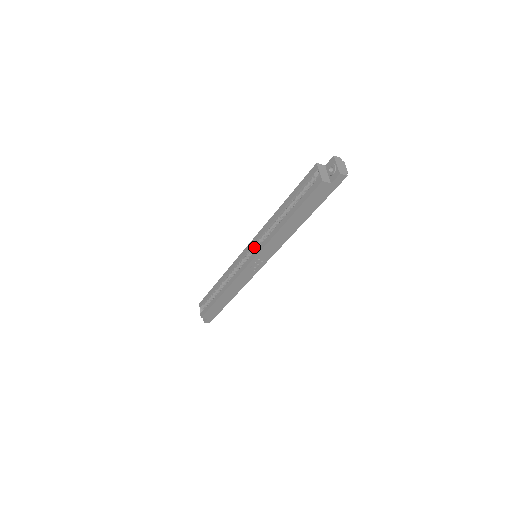
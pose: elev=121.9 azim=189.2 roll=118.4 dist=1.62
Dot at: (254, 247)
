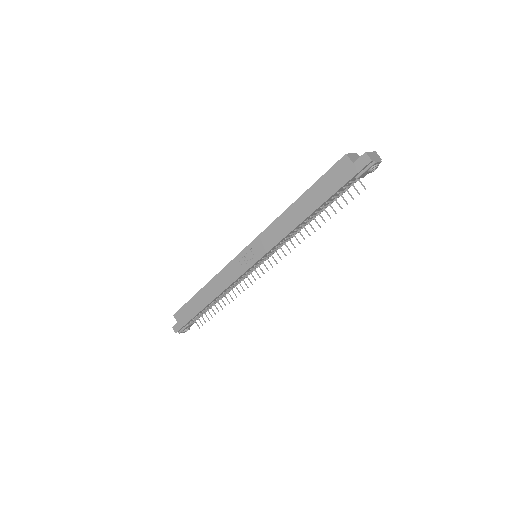
Dot at: occluded
